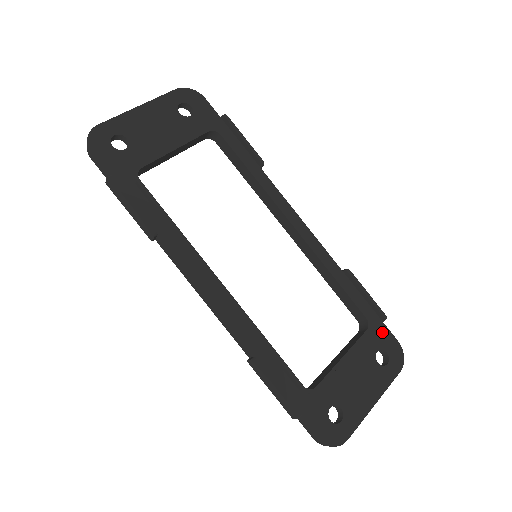
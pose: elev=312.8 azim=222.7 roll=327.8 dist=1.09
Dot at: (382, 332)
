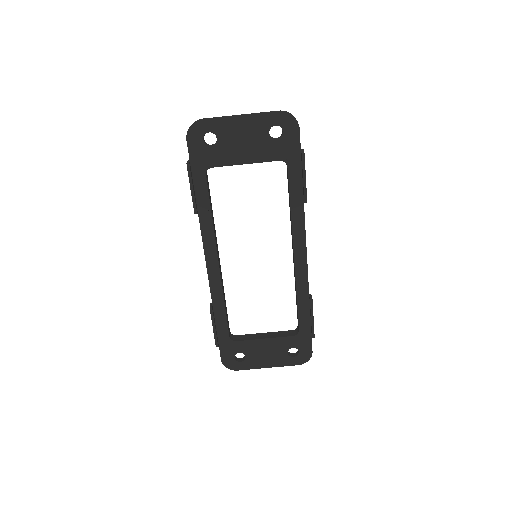
Dot at: (306, 341)
